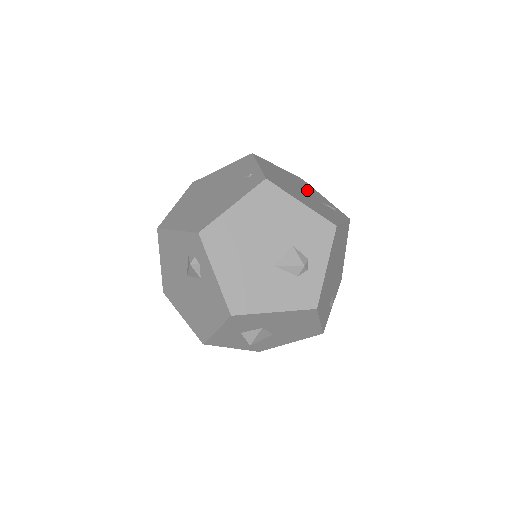
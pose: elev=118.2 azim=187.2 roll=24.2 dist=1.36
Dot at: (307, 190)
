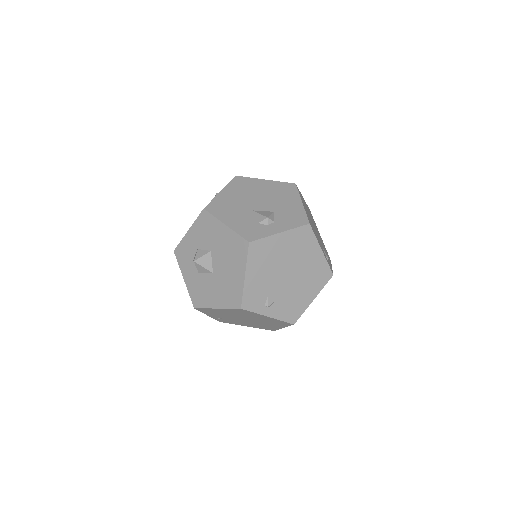
Dot at: occluded
